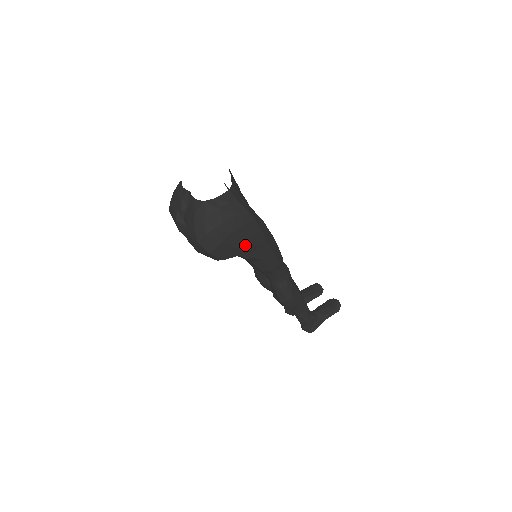
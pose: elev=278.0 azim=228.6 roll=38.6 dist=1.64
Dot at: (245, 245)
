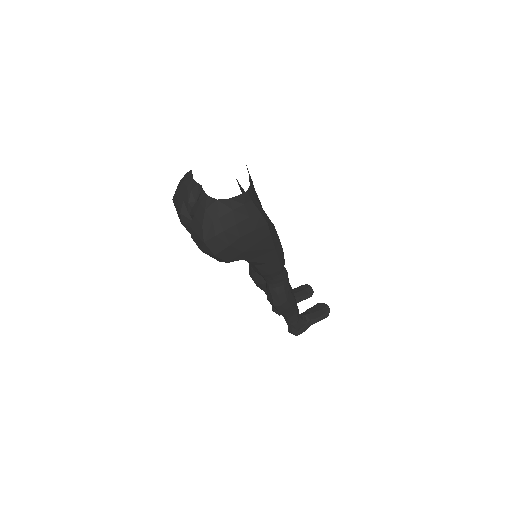
Dot at: (252, 249)
